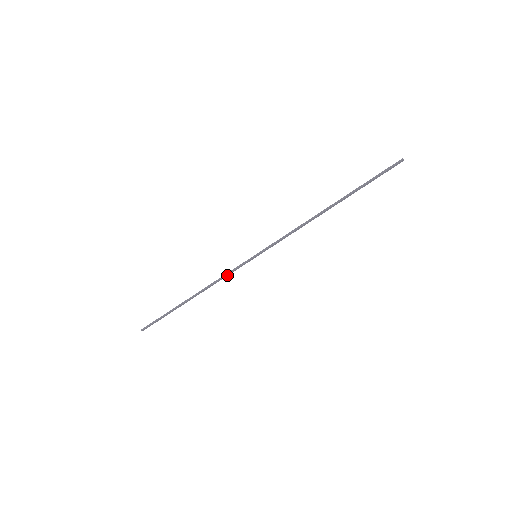
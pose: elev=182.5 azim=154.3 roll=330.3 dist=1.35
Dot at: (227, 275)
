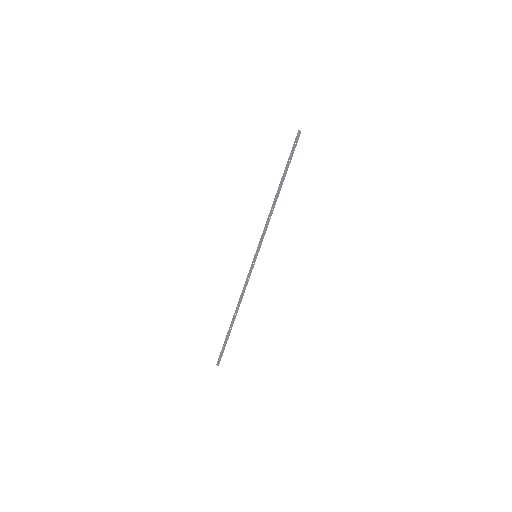
Dot at: (247, 283)
